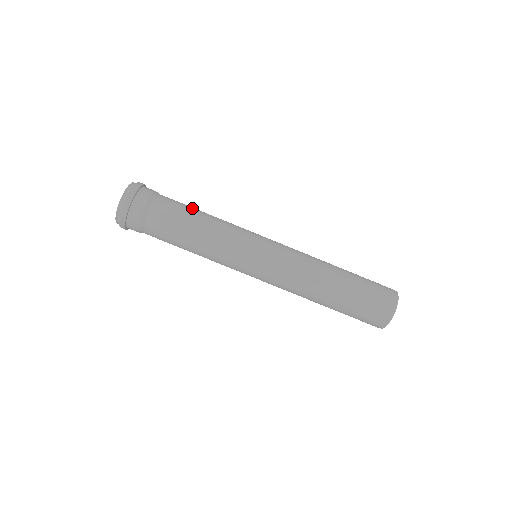
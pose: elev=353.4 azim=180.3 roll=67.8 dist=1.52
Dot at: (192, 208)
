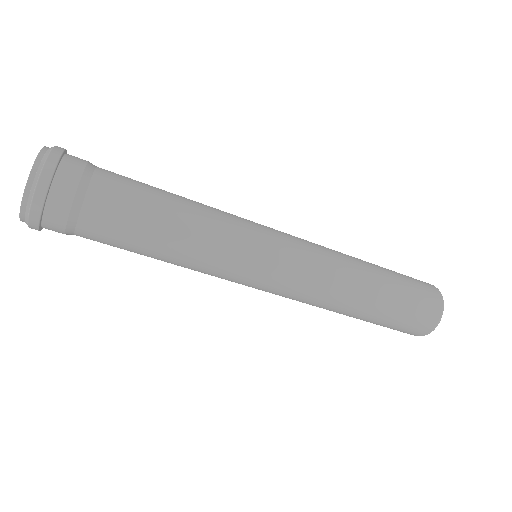
Dot at: (155, 187)
